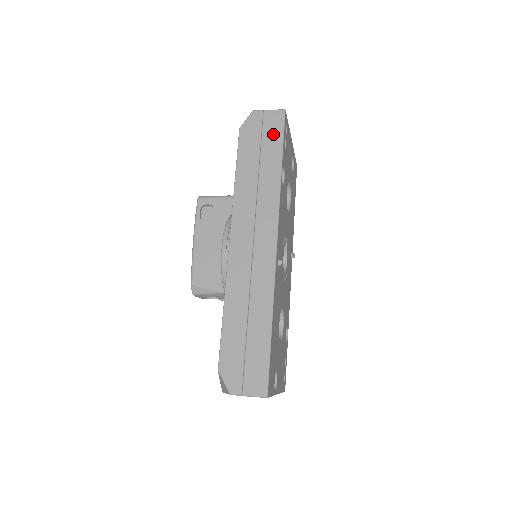
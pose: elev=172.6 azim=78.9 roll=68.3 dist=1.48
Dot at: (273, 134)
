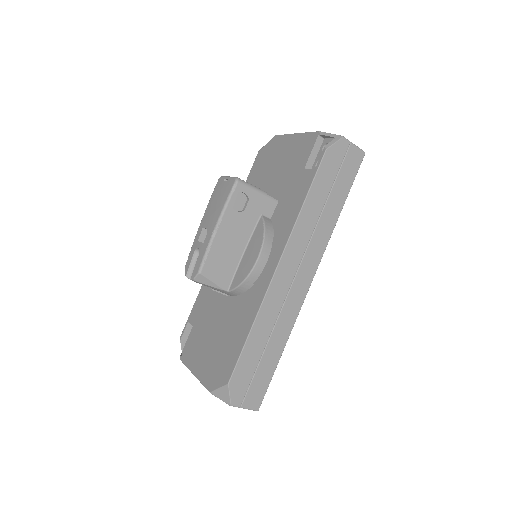
Dot at: (348, 173)
